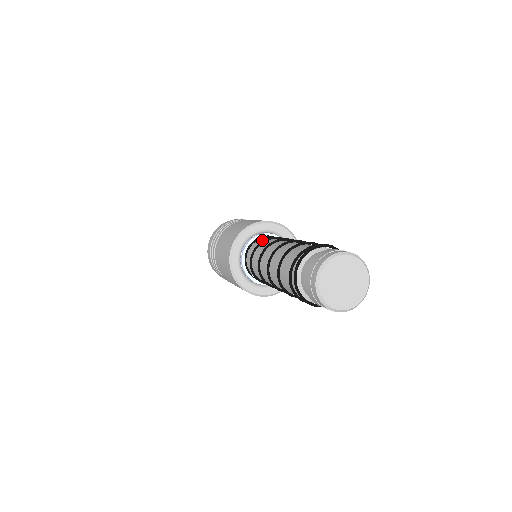
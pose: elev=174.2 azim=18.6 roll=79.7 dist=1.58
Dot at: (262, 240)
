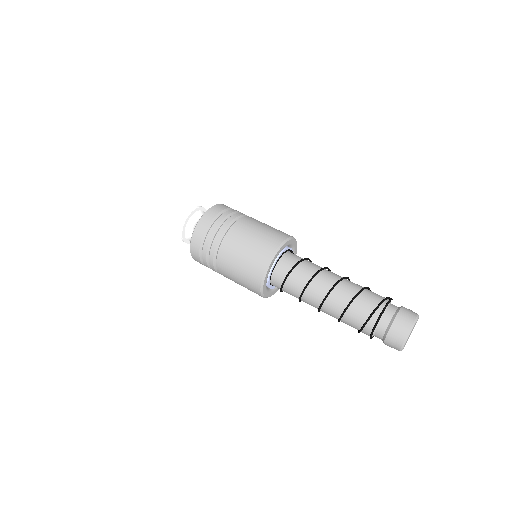
Dot at: (290, 258)
